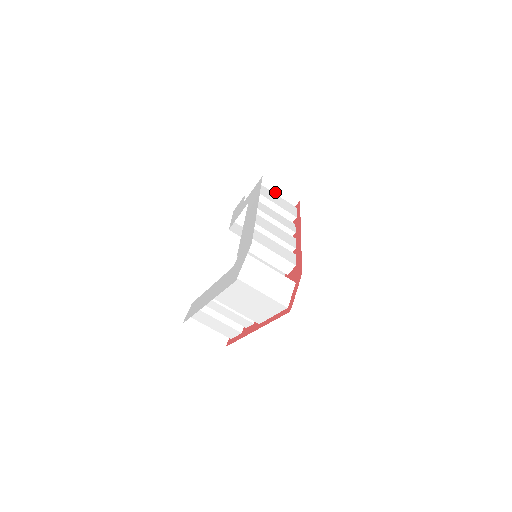
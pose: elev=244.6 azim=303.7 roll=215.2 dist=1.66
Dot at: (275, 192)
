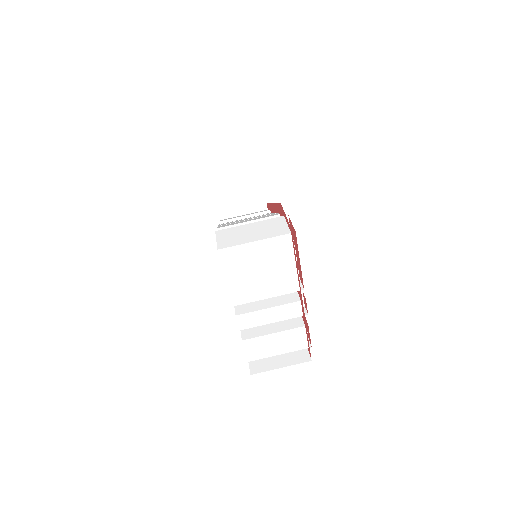
Dot at: occluded
